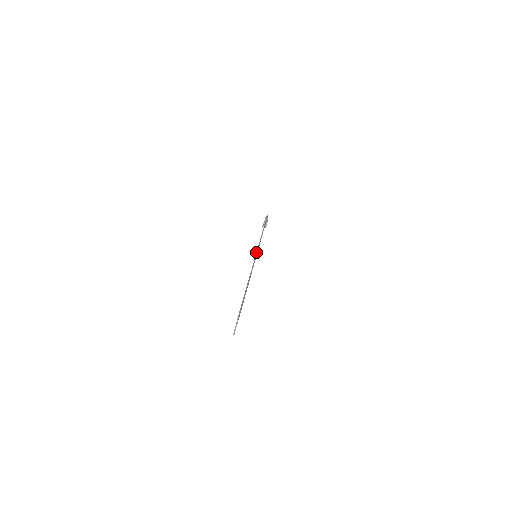
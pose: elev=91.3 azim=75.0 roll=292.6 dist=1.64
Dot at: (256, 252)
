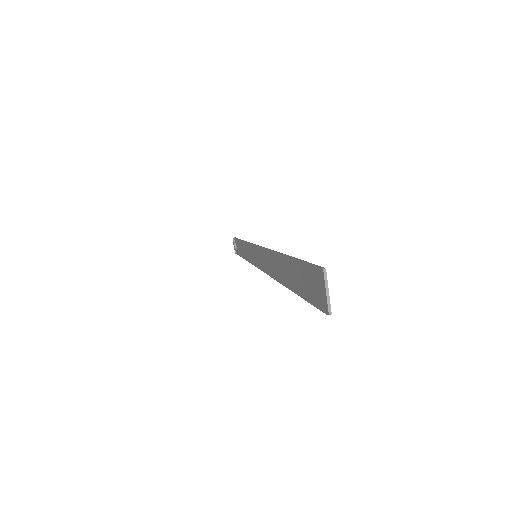
Dot at: (255, 245)
